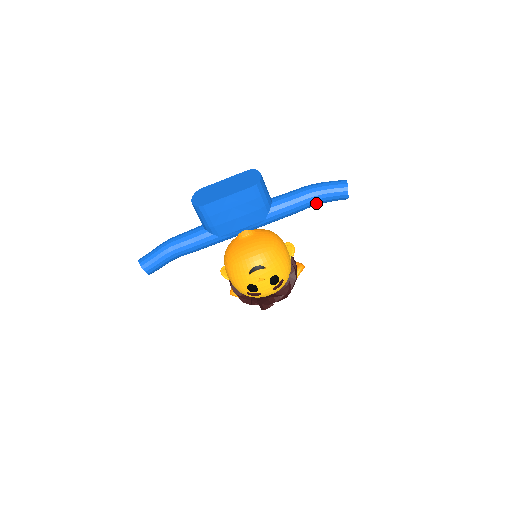
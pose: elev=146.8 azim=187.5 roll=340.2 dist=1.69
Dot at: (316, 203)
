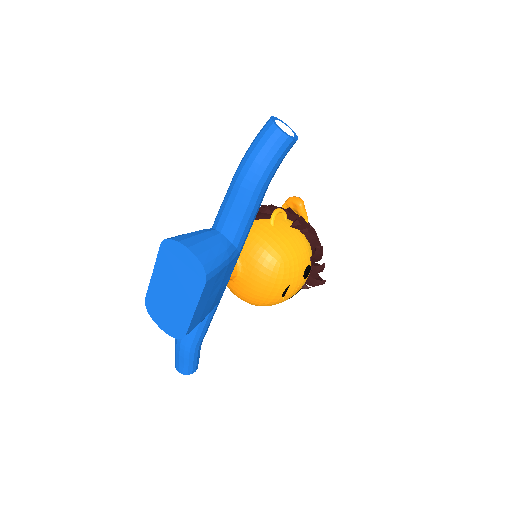
Dot at: (268, 183)
